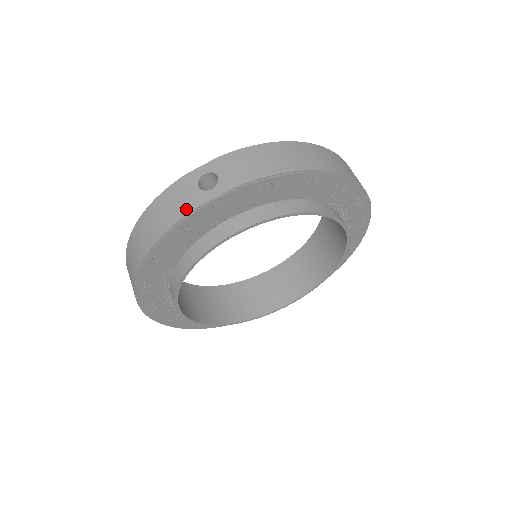
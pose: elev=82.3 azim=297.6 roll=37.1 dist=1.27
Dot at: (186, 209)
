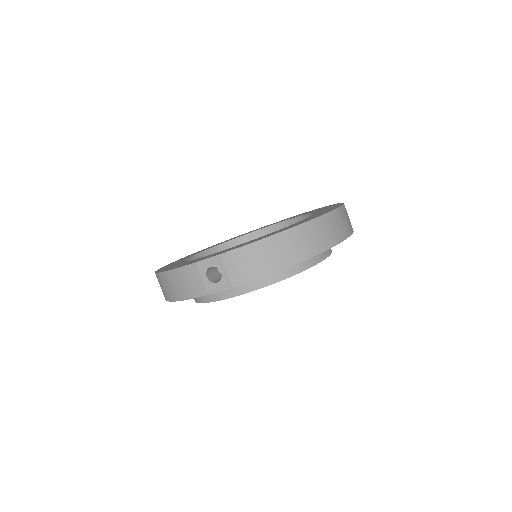
Dot at: (199, 292)
